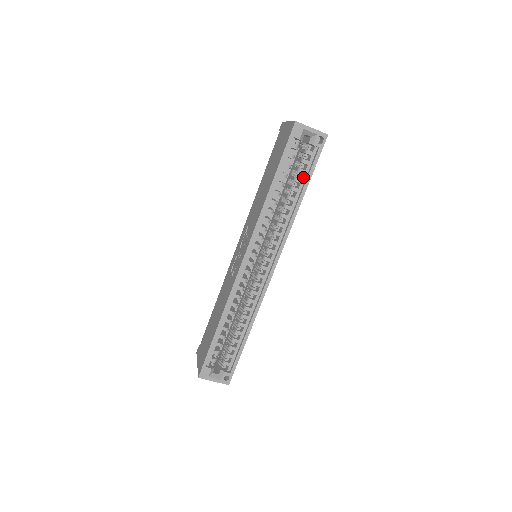
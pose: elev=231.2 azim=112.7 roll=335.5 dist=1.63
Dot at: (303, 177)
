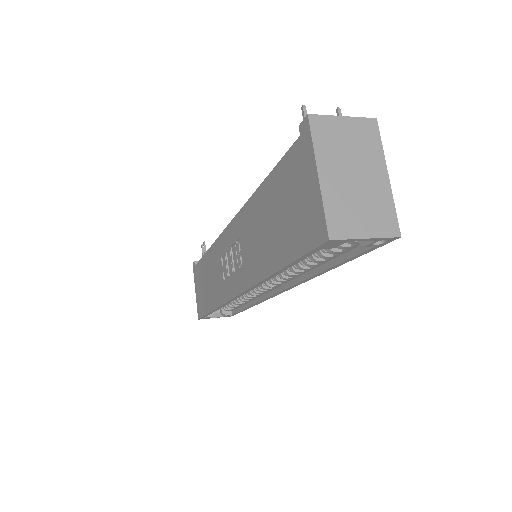
Dot at: (336, 255)
